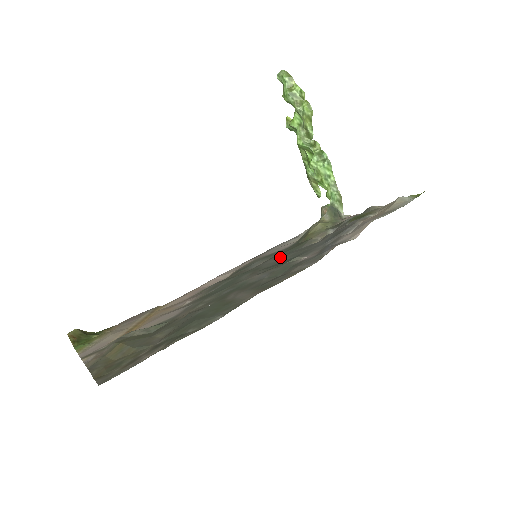
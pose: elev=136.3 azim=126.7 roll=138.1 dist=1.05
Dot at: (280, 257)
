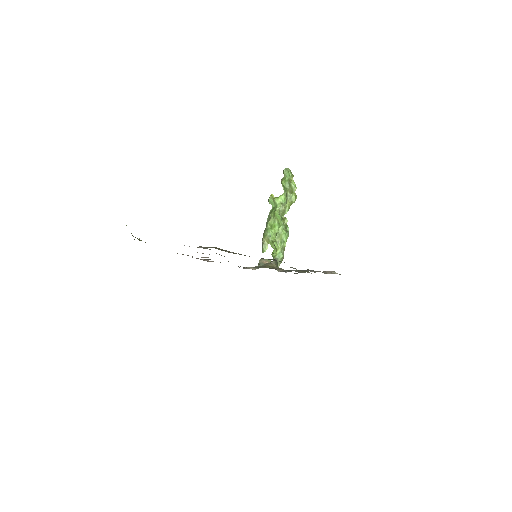
Dot at: occluded
